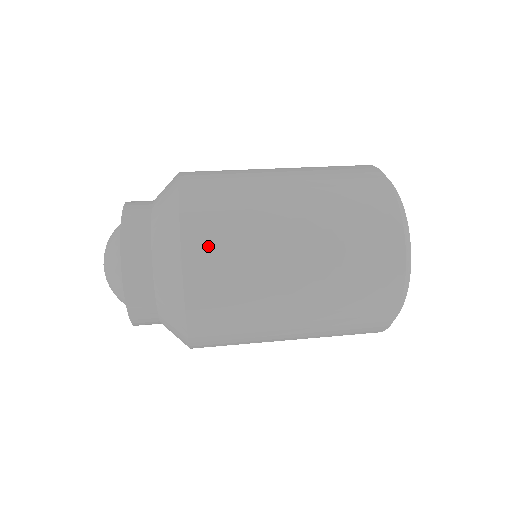
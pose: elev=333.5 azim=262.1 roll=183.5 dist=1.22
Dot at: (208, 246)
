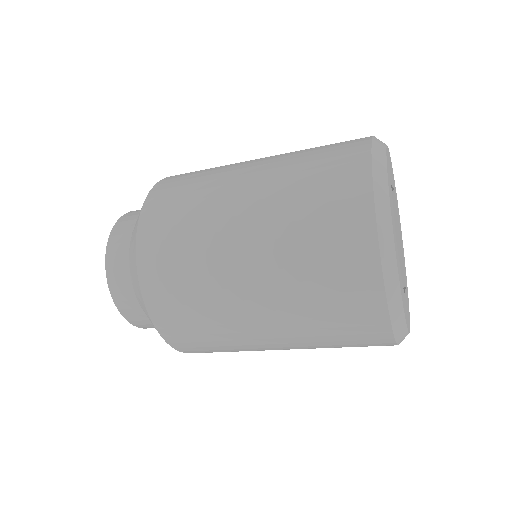
Dot at: (162, 214)
